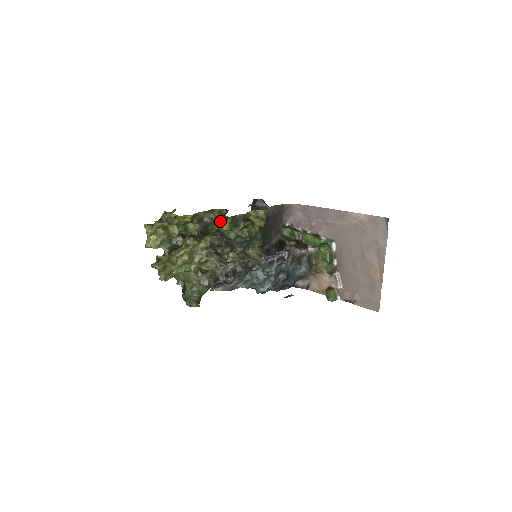
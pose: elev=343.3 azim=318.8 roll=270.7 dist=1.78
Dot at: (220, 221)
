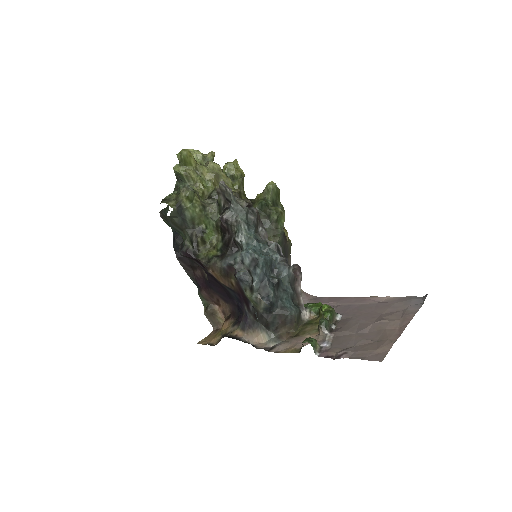
Dot at: occluded
